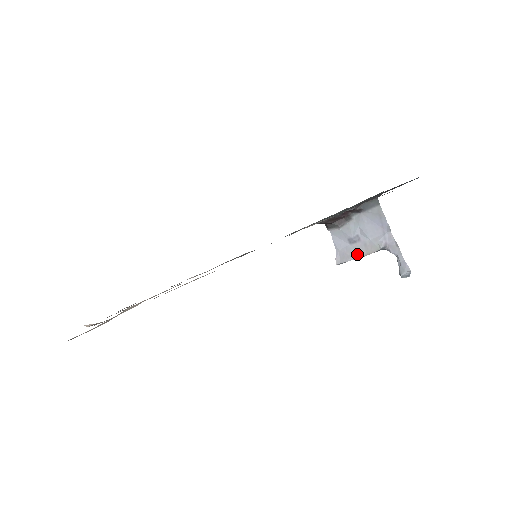
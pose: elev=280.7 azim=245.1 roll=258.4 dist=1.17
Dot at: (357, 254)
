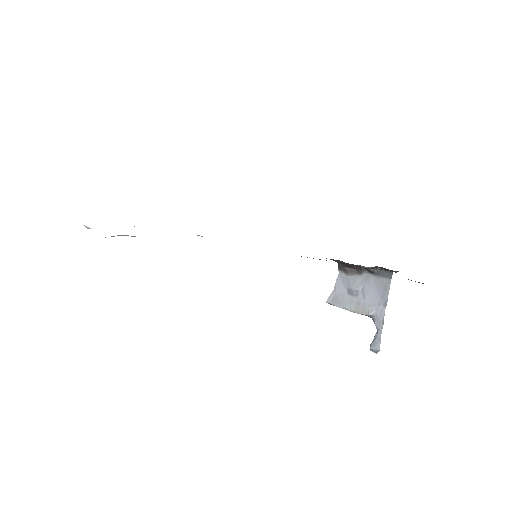
Dot at: (347, 306)
